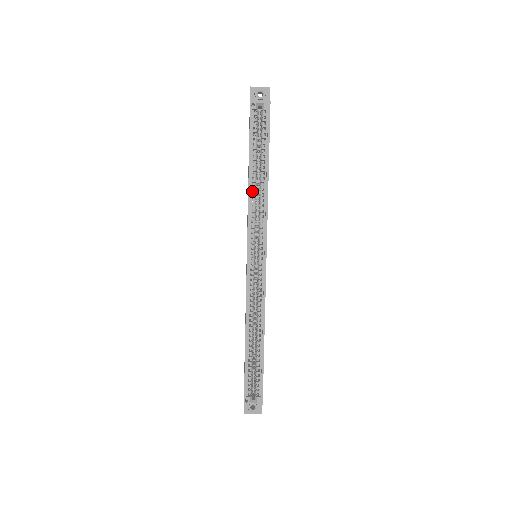
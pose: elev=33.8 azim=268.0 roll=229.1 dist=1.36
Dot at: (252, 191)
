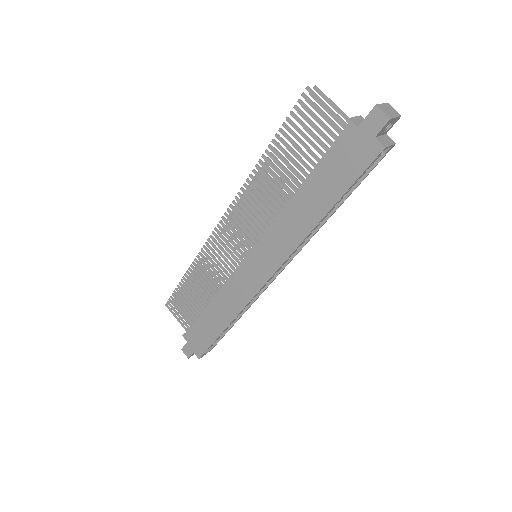
Dot at: (312, 228)
